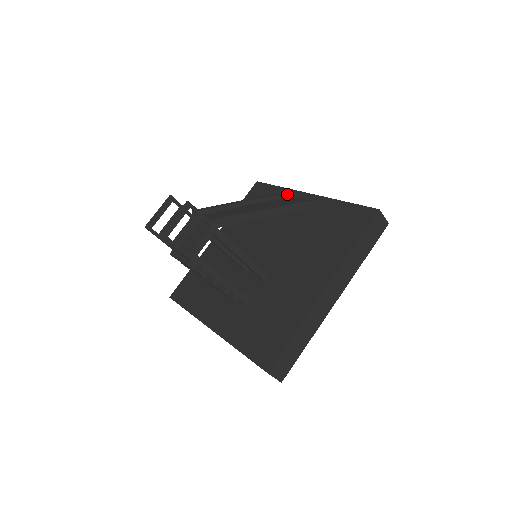
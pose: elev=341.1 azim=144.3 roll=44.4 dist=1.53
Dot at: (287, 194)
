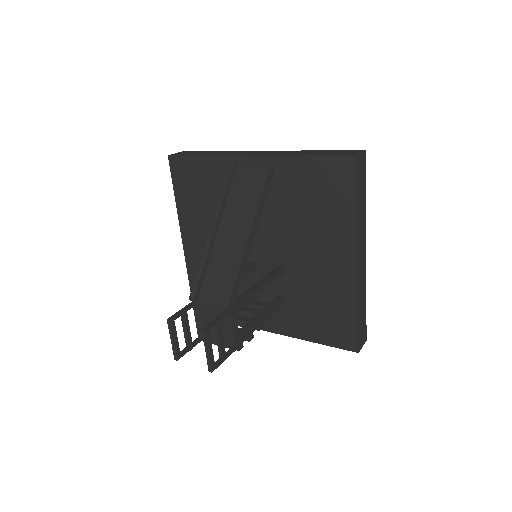
Dot at: (231, 175)
